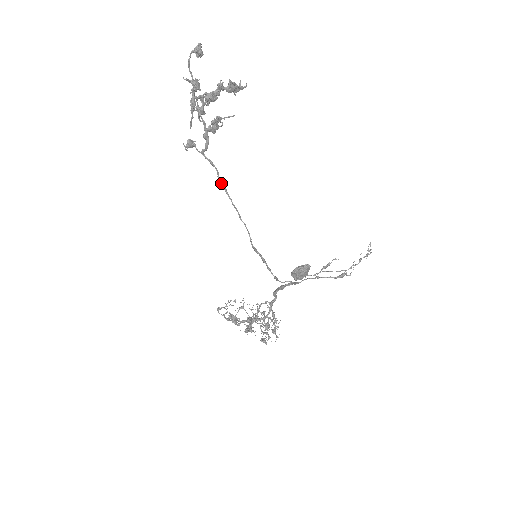
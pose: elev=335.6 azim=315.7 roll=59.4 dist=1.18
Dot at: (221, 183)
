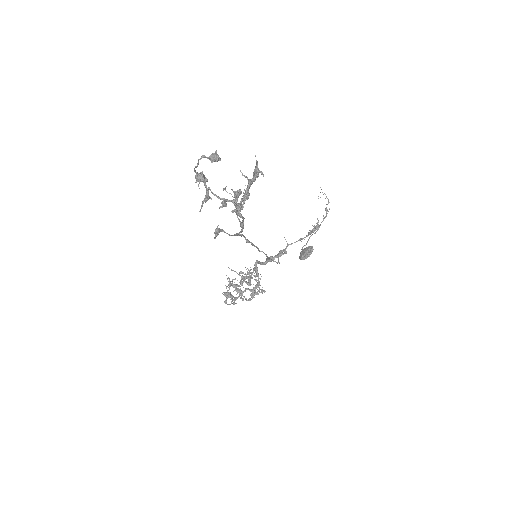
Dot at: occluded
